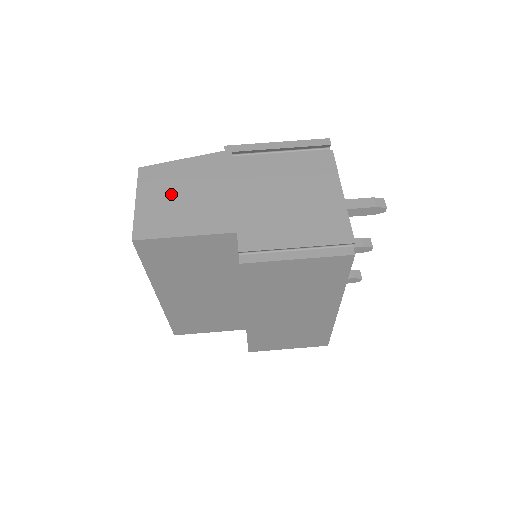
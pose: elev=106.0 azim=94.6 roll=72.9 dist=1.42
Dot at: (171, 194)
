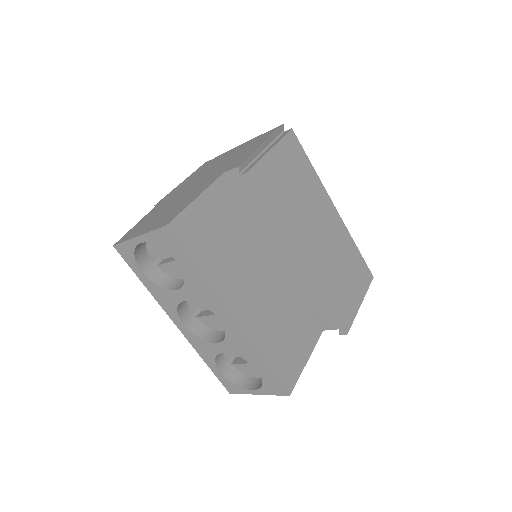
Dot at: (156, 218)
